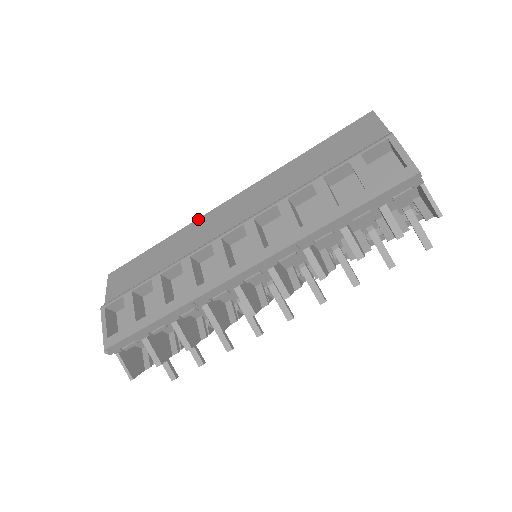
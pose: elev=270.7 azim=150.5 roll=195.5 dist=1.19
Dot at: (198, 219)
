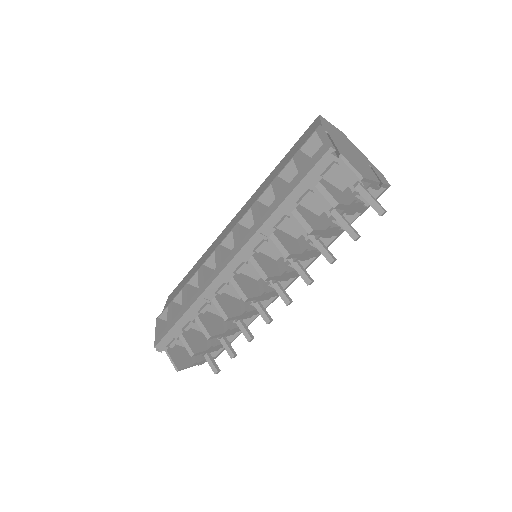
Dot at: (217, 238)
